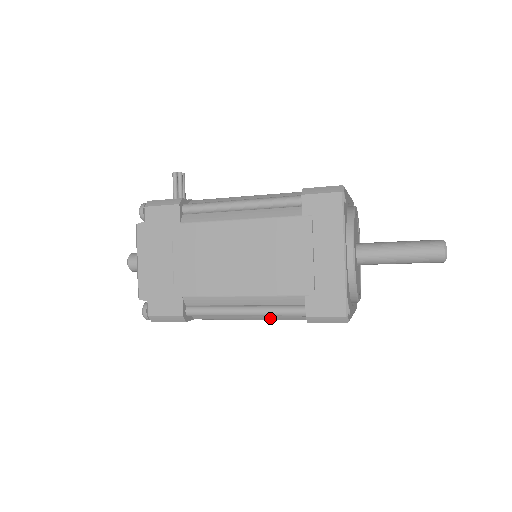
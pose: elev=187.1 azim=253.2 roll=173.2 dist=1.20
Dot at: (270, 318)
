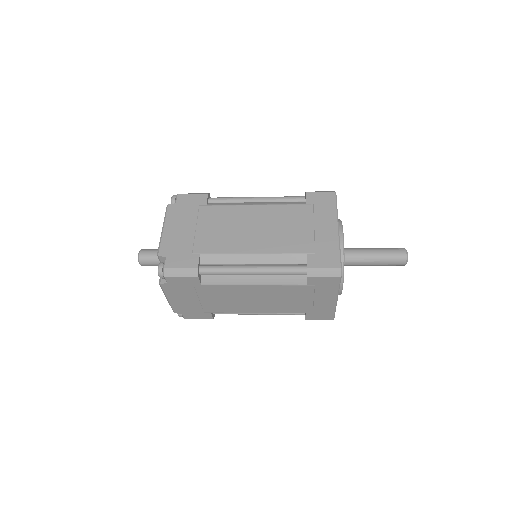
Dot at: (272, 282)
